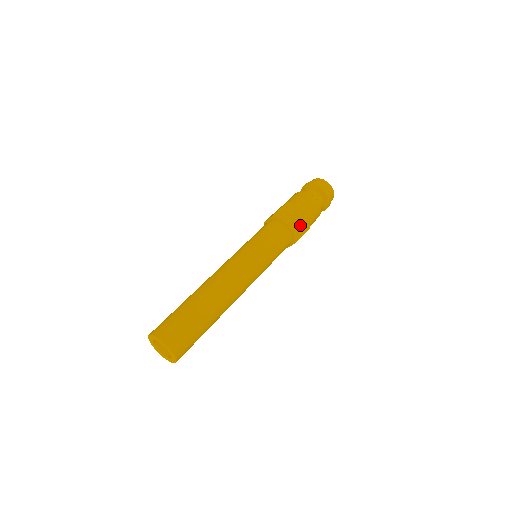
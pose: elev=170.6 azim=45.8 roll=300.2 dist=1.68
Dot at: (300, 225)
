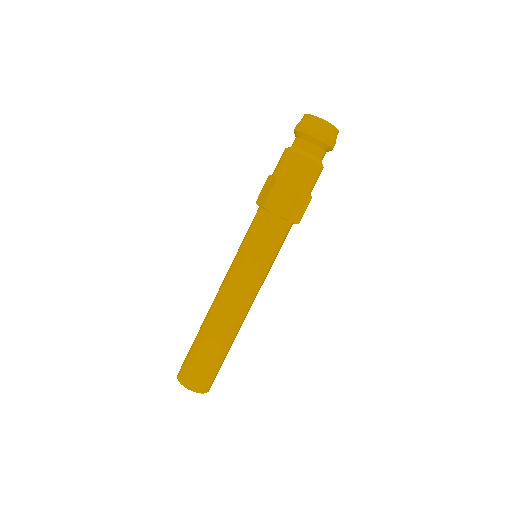
Dot at: (298, 206)
